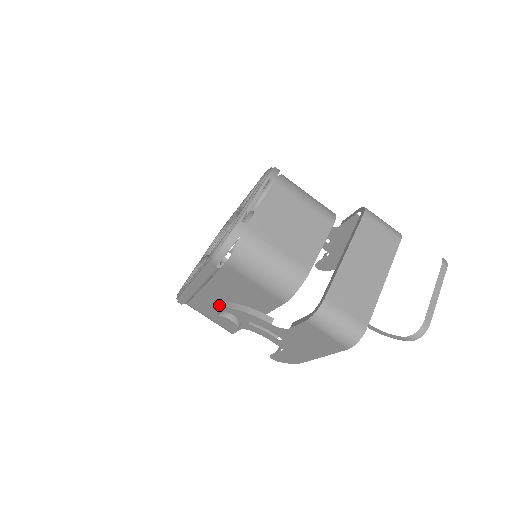
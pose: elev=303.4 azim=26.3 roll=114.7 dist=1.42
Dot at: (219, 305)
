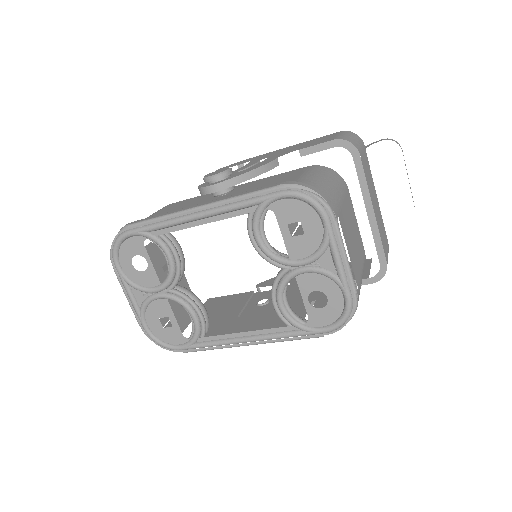
Dot at: occluded
